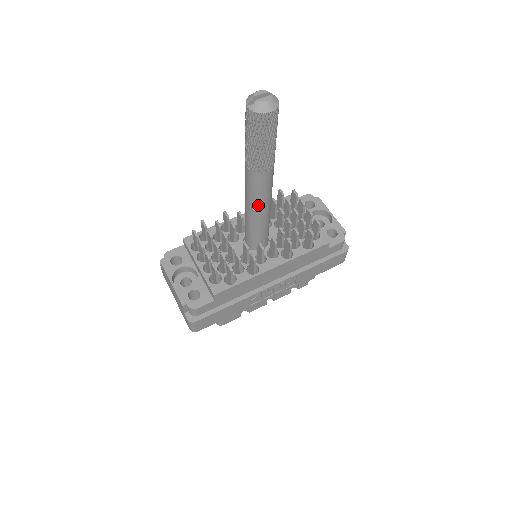
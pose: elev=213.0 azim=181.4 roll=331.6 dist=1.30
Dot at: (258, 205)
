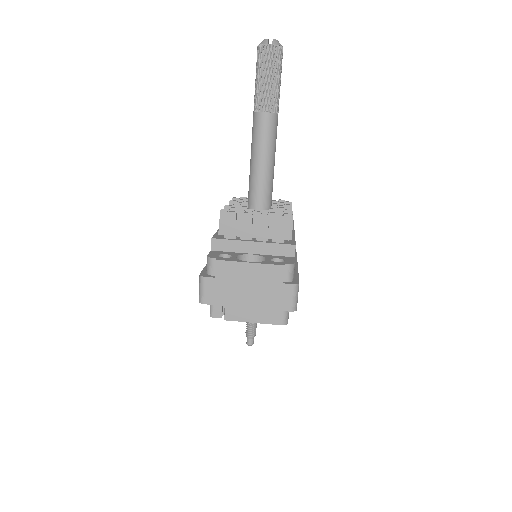
Dot at: (273, 157)
